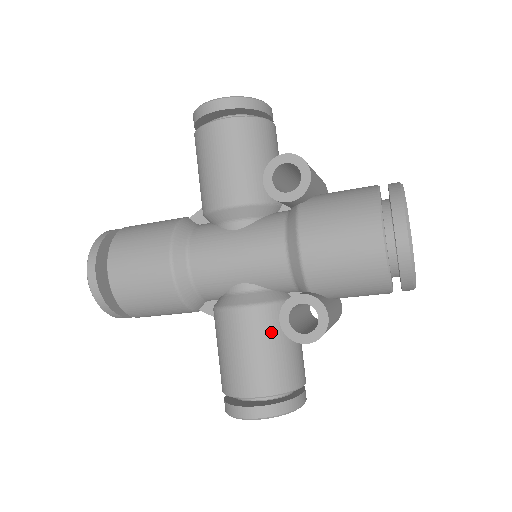
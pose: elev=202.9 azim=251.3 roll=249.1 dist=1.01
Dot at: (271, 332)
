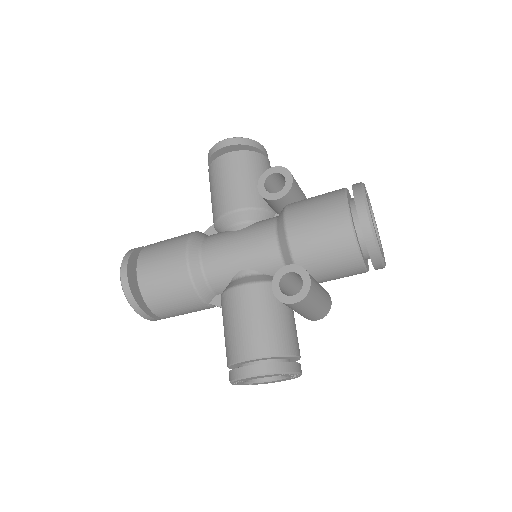
Dot at: (267, 304)
